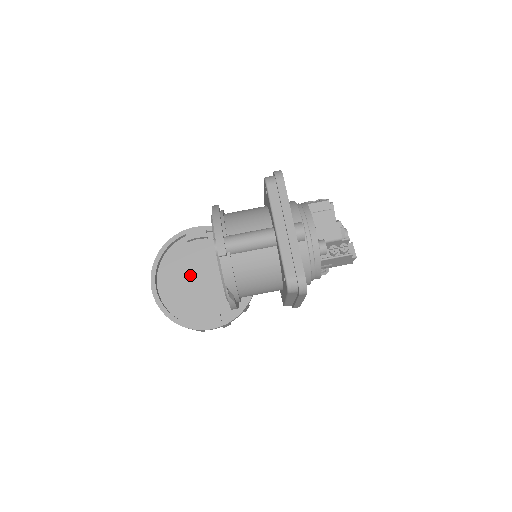
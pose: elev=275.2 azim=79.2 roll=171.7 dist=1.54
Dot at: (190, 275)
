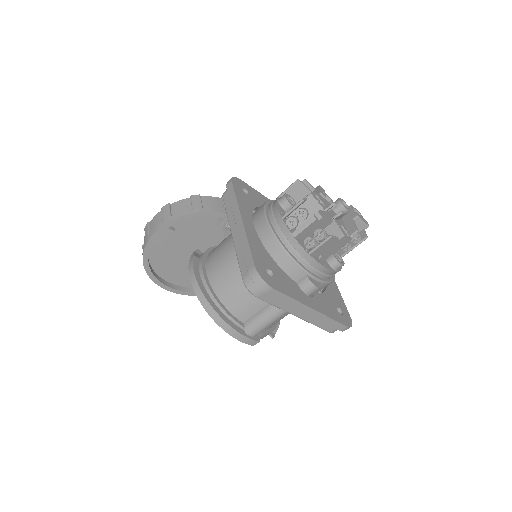
Dot at: occluded
